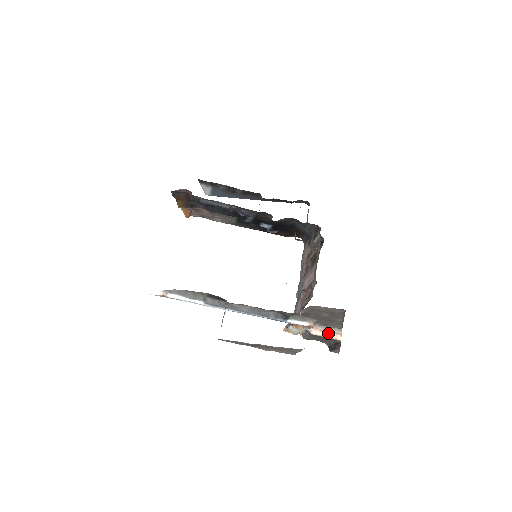
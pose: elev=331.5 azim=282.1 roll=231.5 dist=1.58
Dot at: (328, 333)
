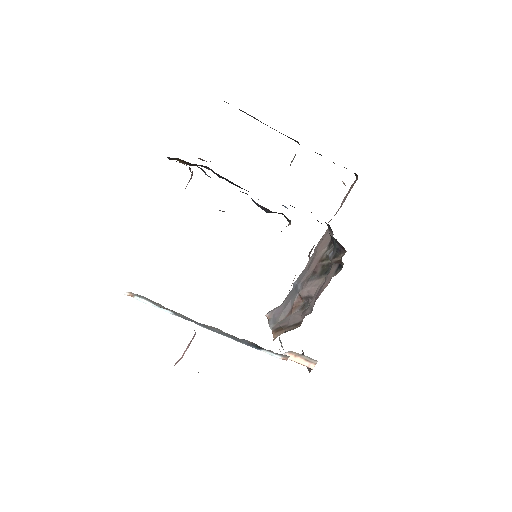
Dot at: (302, 360)
